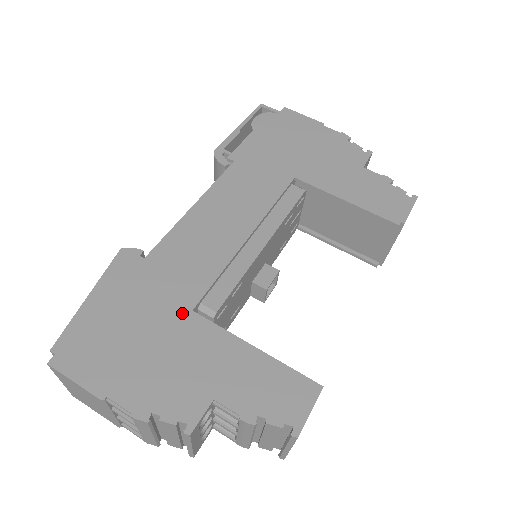
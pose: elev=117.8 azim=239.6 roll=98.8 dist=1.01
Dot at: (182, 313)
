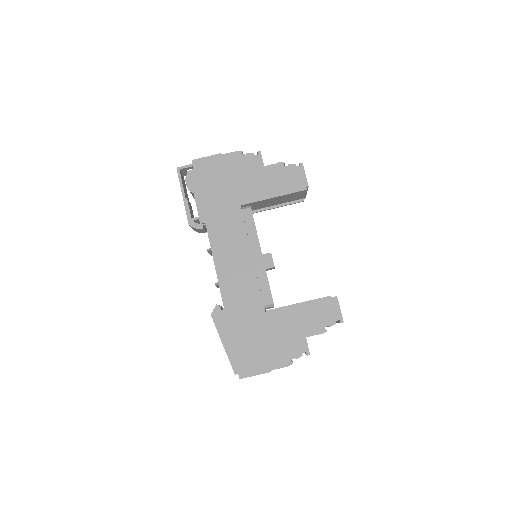
Dot at: (263, 317)
